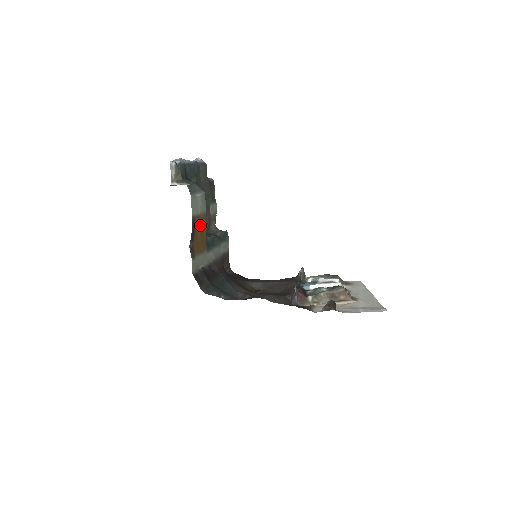
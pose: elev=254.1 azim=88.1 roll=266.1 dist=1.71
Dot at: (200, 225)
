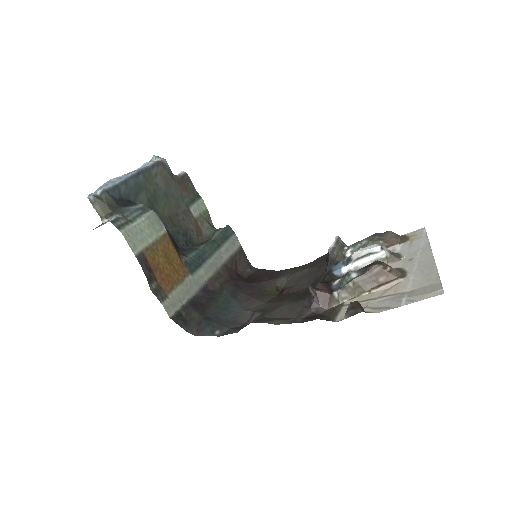
Dot at: (161, 254)
